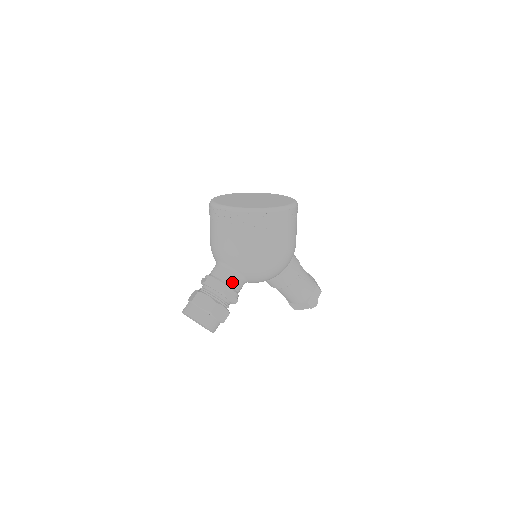
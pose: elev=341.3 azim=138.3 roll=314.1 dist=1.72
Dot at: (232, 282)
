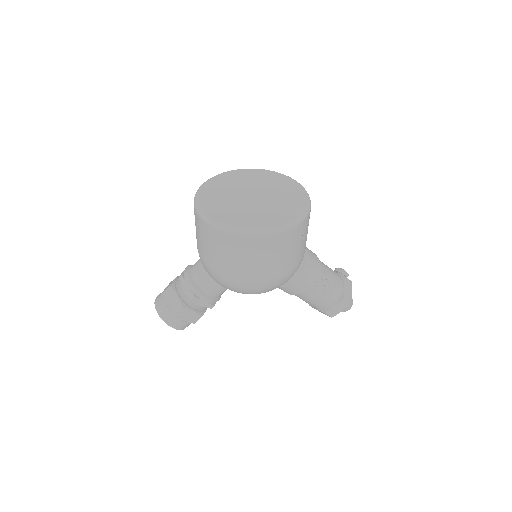
Dot at: (206, 288)
